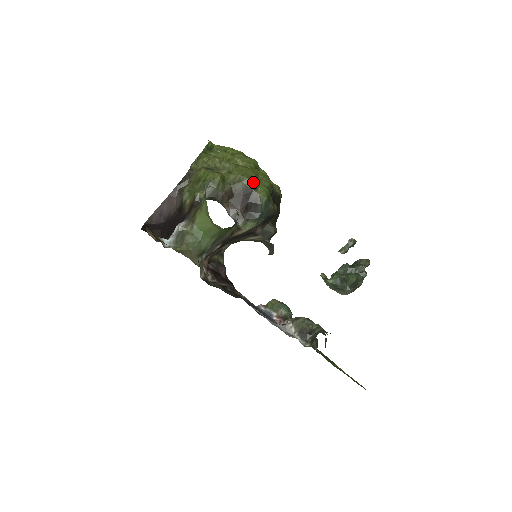
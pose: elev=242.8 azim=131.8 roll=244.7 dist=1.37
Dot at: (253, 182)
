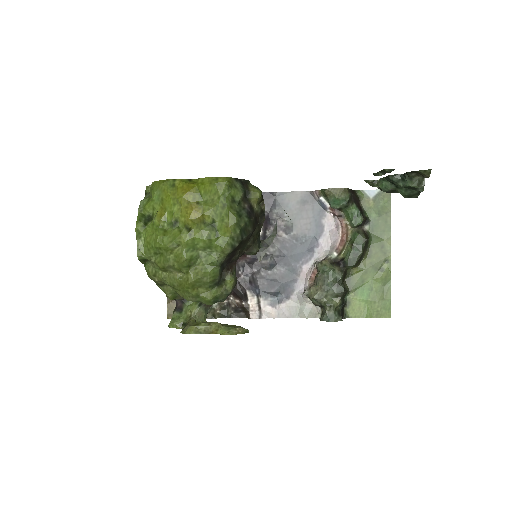
Dot at: occluded
